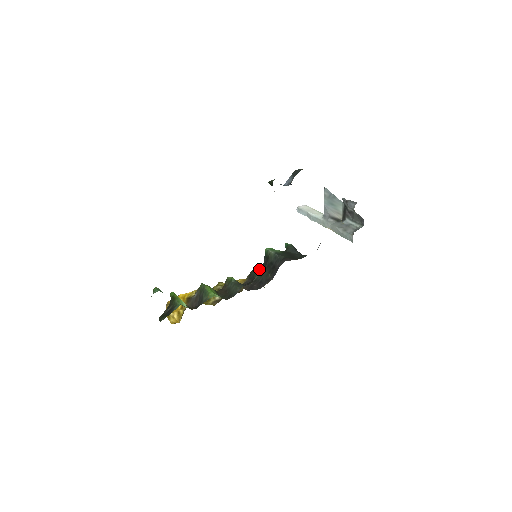
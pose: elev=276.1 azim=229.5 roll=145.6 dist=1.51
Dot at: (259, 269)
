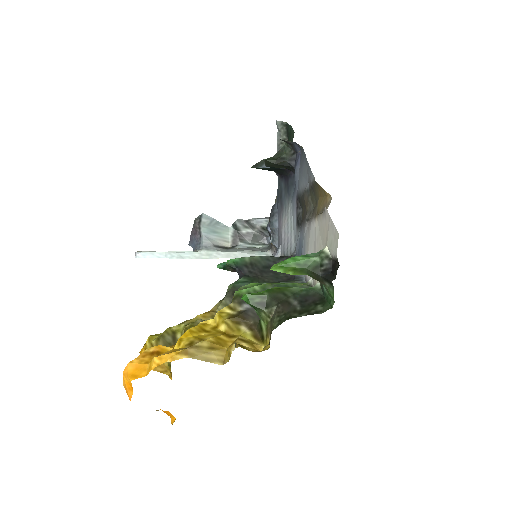
Dot at: (249, 279)
